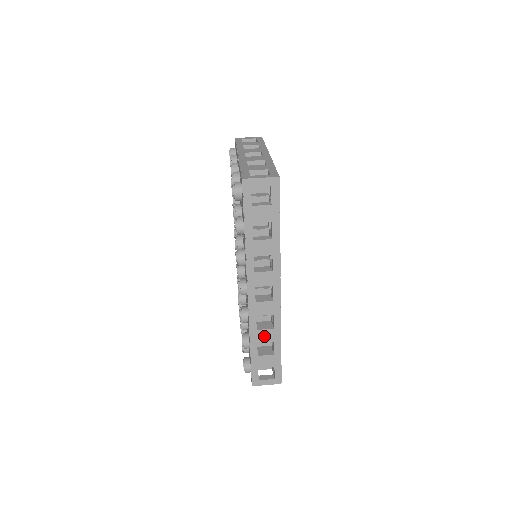
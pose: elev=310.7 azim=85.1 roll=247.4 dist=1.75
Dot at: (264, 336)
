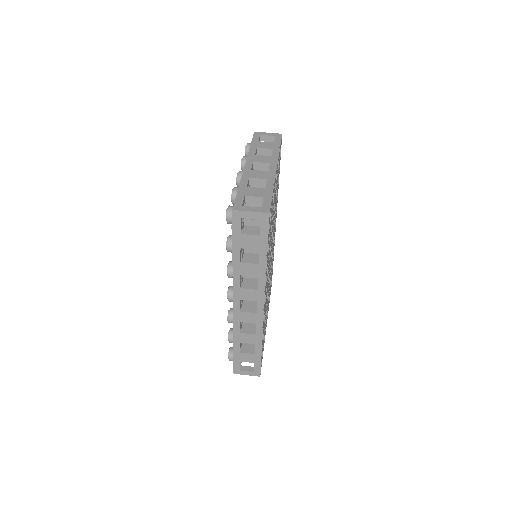
Dot at: (246, 339)
